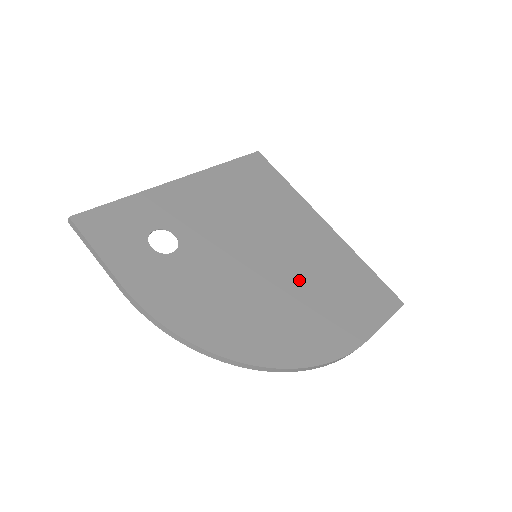
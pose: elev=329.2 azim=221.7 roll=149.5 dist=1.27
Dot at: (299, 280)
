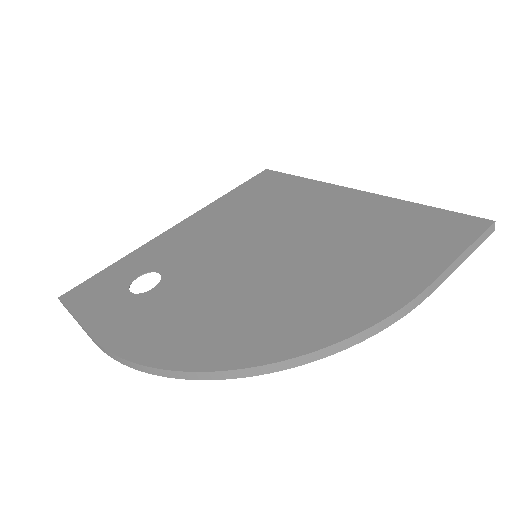
Dot at: (312, 257)
